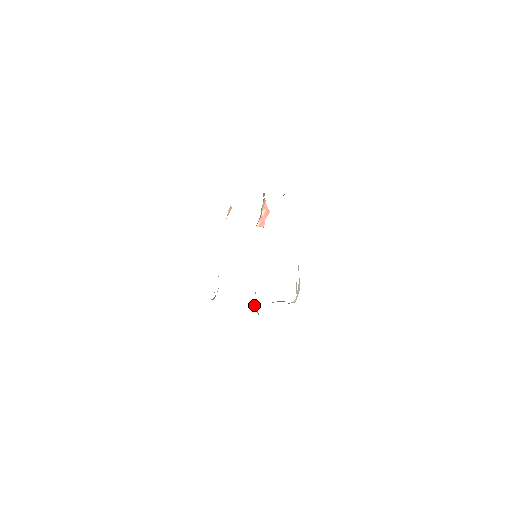
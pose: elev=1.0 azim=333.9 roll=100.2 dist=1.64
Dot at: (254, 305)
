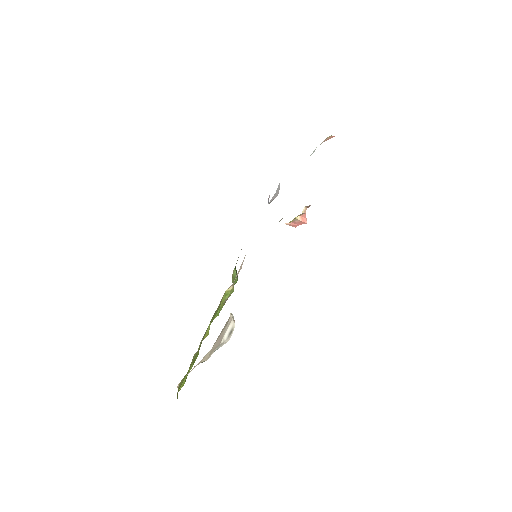
Dot at: (227, 290)
